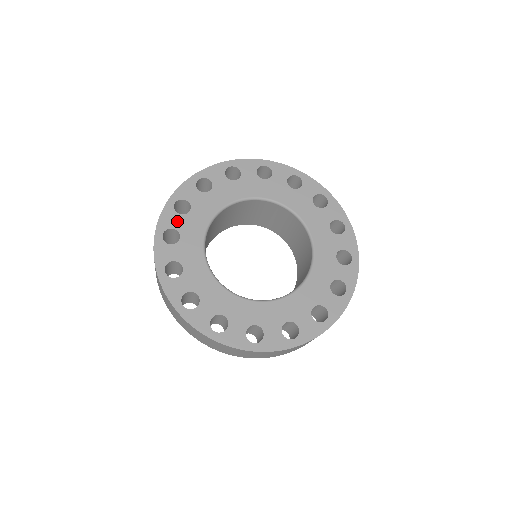
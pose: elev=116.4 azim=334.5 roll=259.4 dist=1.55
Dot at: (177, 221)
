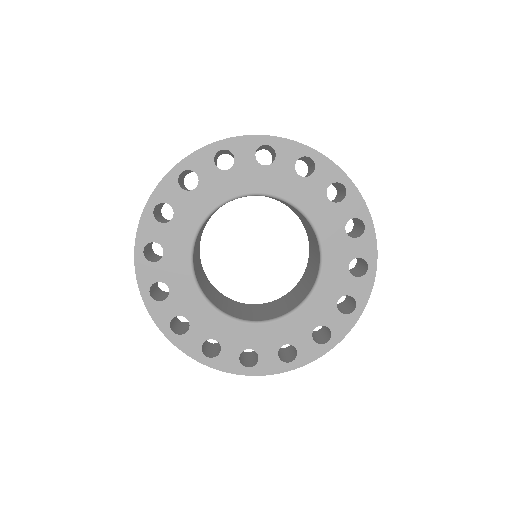
Dot at: (156, 272)
